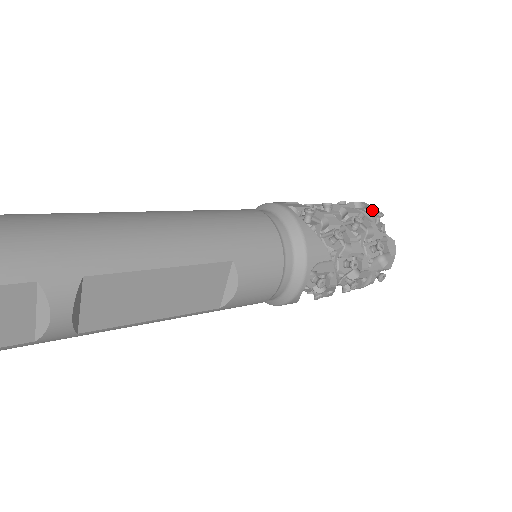
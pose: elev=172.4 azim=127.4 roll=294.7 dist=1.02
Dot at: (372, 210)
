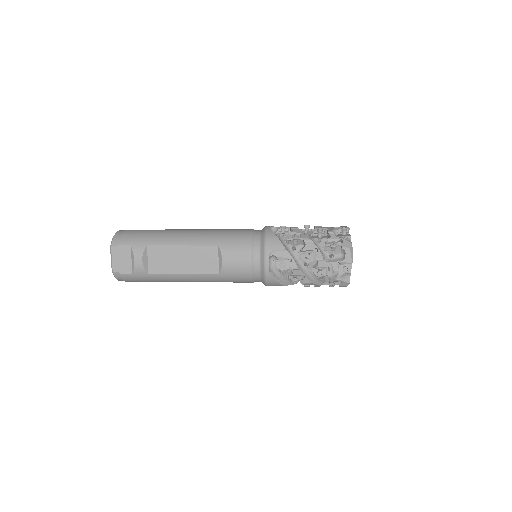
Dot at: occluded
